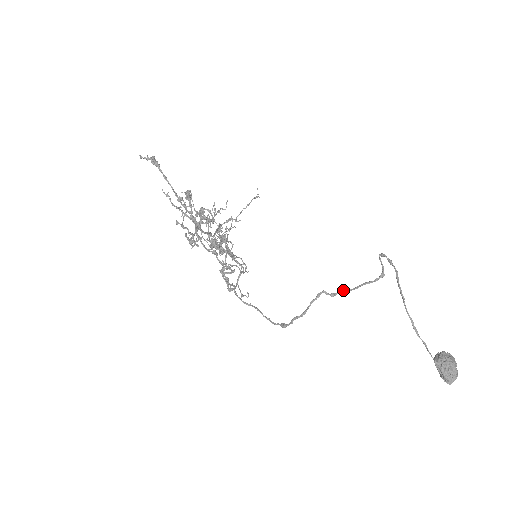
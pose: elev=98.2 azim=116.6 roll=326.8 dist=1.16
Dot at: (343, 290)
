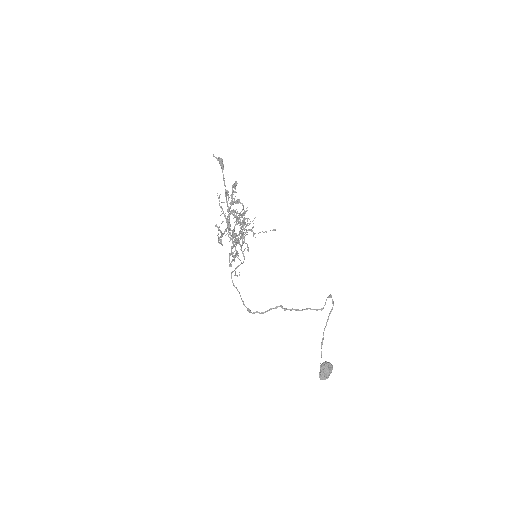
Dot at: (293, 309)
